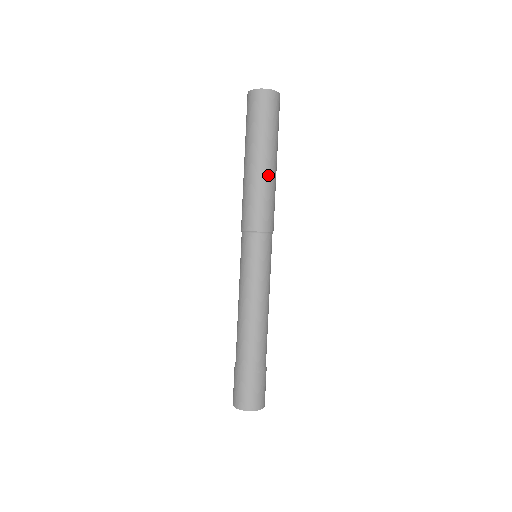
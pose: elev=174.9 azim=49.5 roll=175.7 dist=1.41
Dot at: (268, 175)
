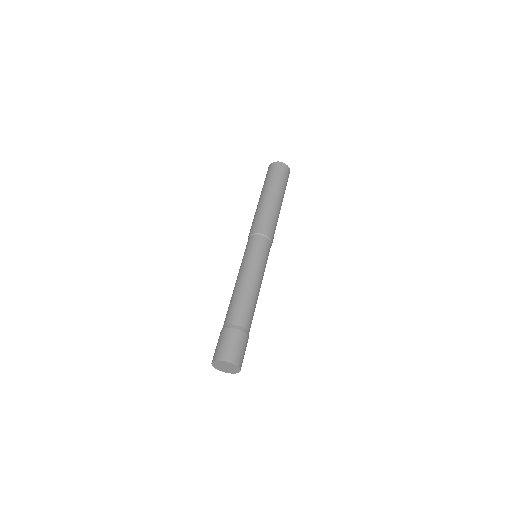
Dot at: (278, 208)
